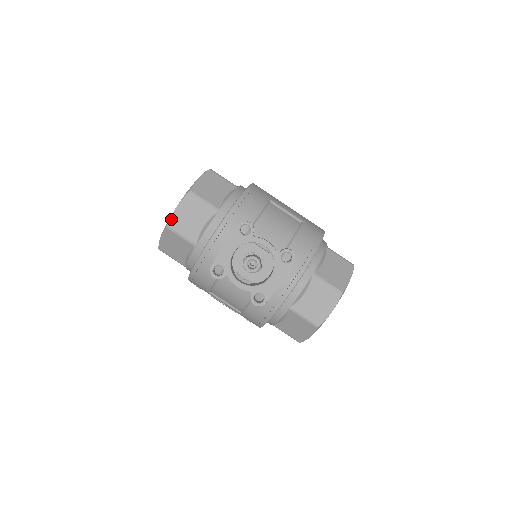
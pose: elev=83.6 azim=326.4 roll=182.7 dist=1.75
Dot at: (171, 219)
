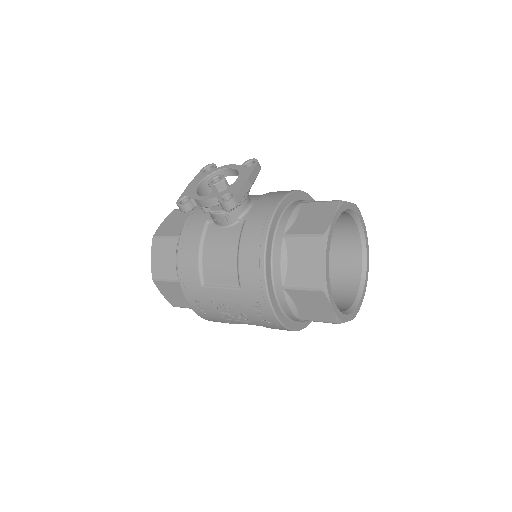
Dot at: (157, 231)
